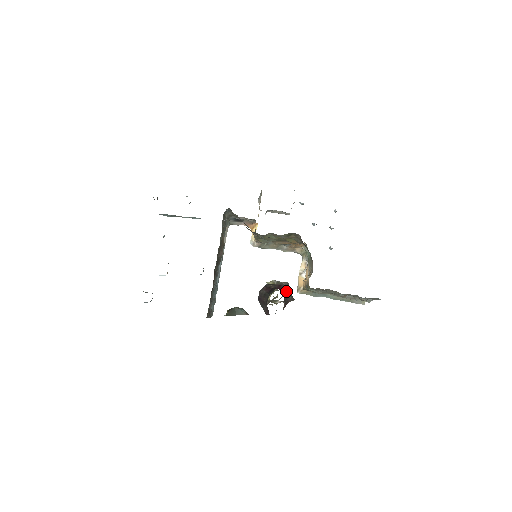
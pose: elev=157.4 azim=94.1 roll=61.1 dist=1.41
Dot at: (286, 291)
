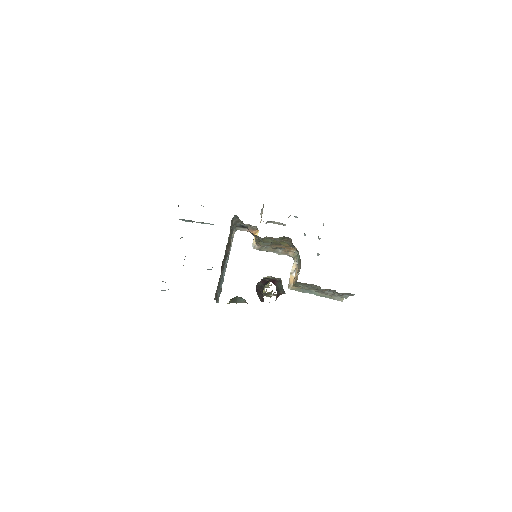
Dot at: (279, 285)
